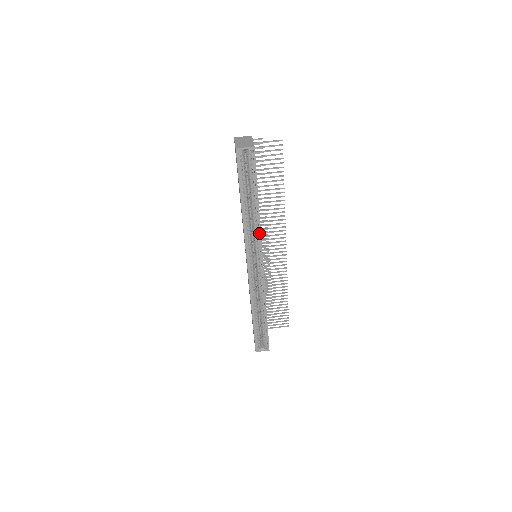
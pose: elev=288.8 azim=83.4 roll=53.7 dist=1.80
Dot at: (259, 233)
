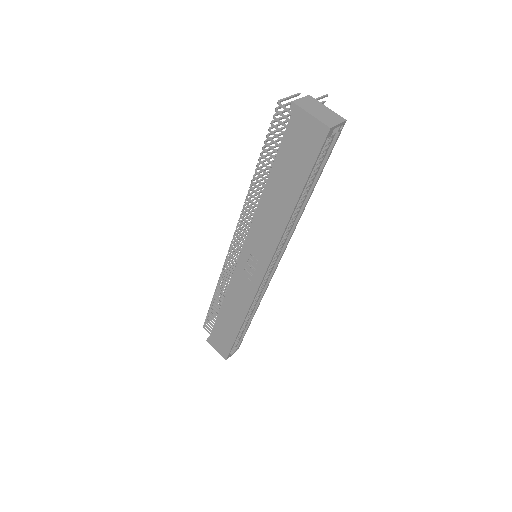
Dot at: (292, 232)
